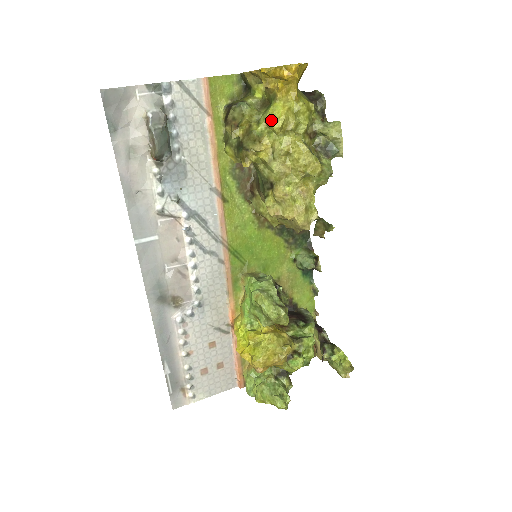
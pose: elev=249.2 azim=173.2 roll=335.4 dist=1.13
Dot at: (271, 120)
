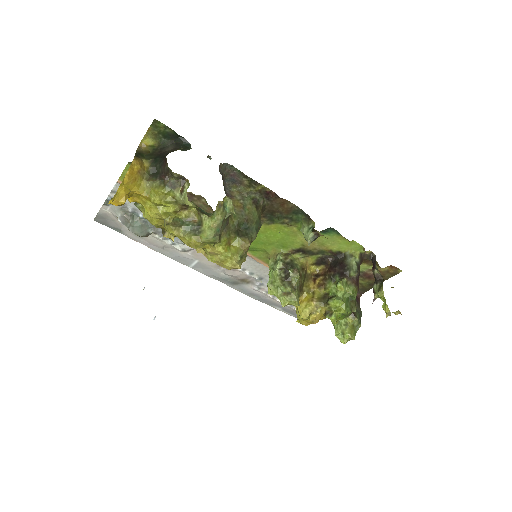
Dot at: (149, 221)
